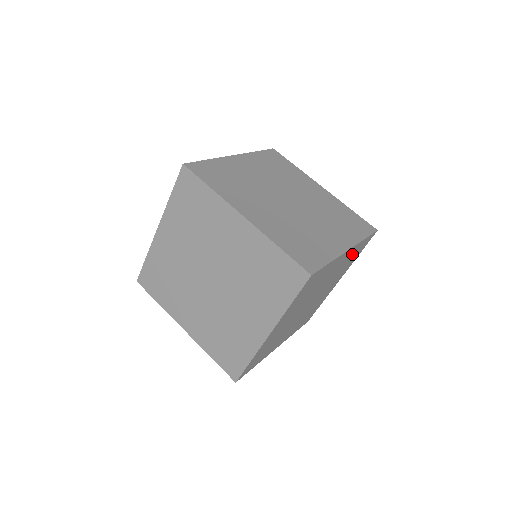
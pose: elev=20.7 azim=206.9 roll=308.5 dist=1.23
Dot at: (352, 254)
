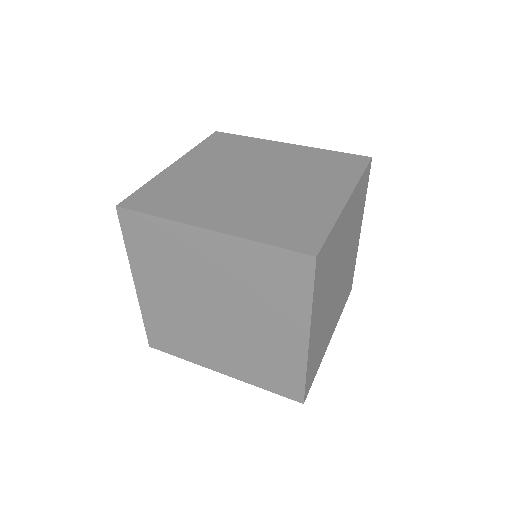
Dot at: occluded
